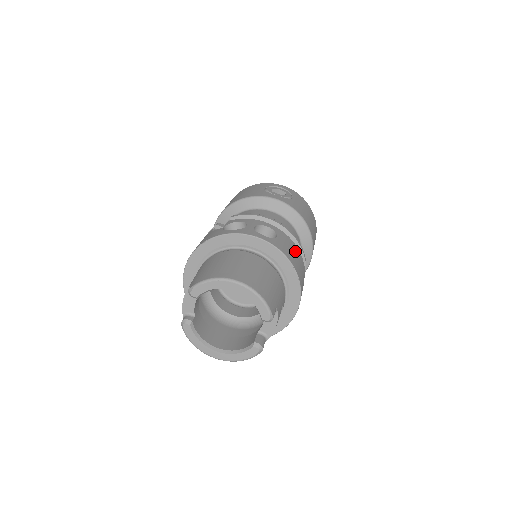
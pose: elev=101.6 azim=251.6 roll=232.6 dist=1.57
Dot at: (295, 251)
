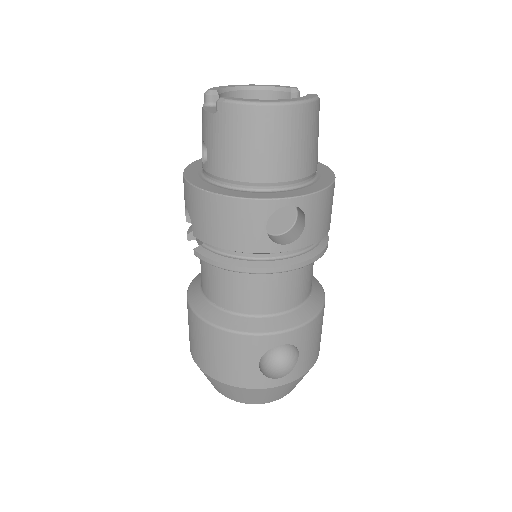
Dot at: occluded
